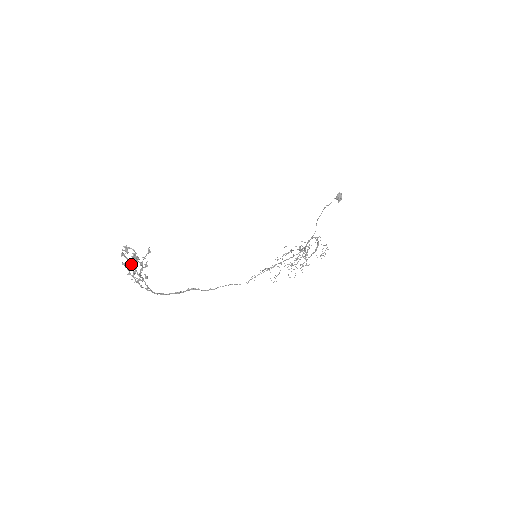
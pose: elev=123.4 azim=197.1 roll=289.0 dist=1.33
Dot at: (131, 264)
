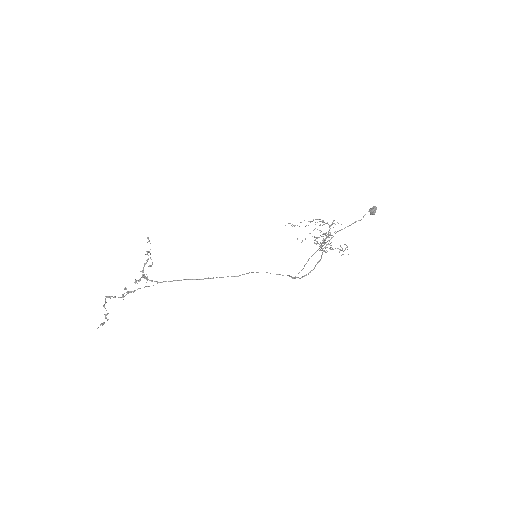
Dot at: (147, 251)
